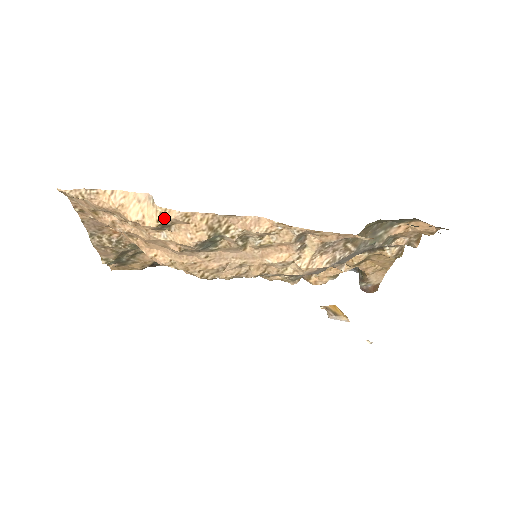
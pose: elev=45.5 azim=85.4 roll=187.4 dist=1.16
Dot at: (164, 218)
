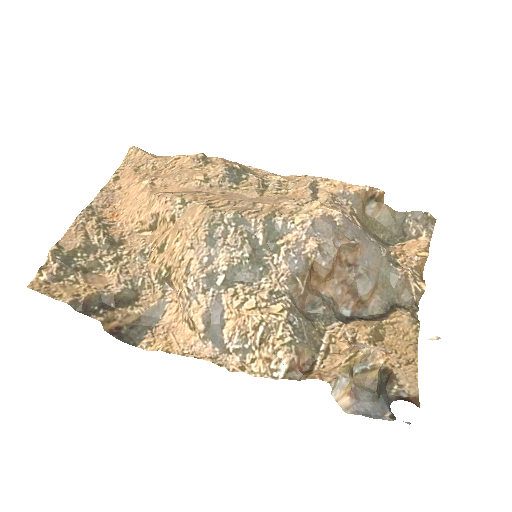
Dot at: (207, 157)
